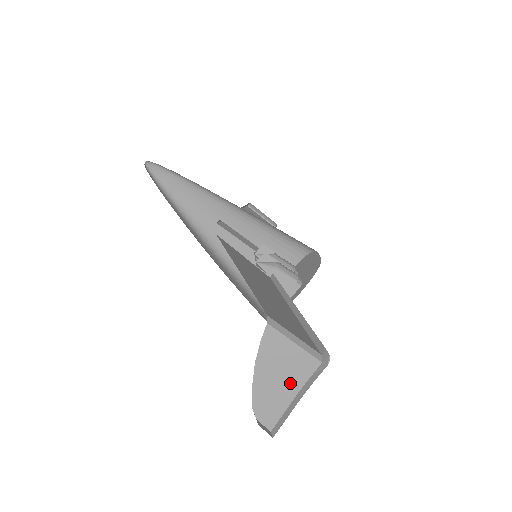
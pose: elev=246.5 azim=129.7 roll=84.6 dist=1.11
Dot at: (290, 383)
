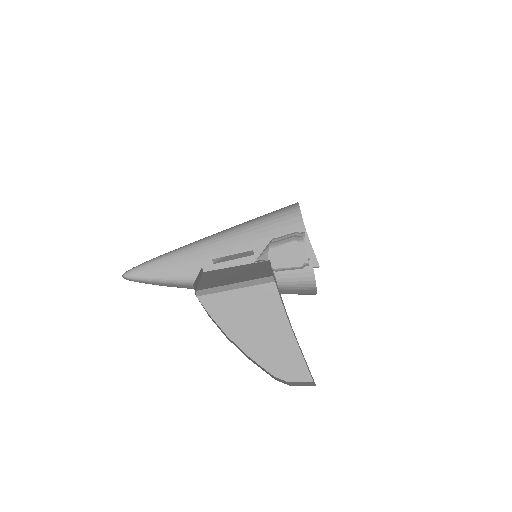
Dot at: (274, 325)
